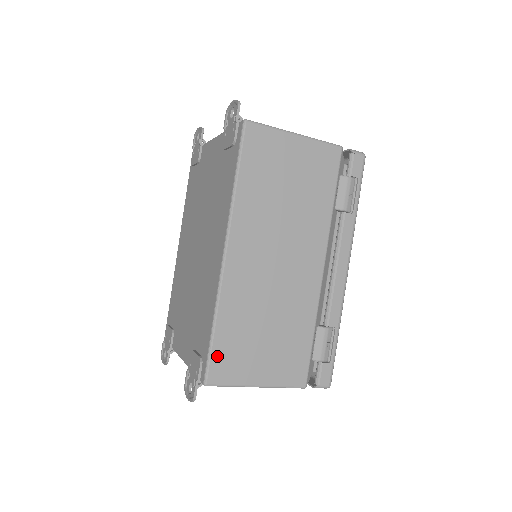
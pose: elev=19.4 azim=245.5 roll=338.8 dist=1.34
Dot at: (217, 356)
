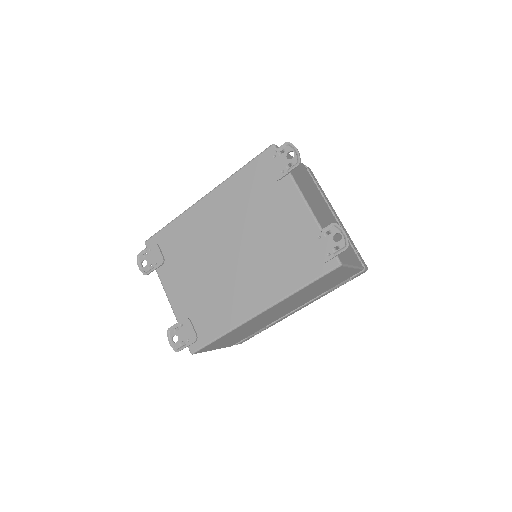
Dot at: (209, 345)
